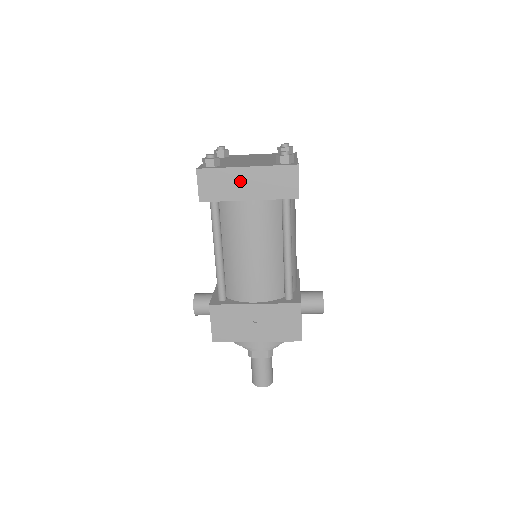
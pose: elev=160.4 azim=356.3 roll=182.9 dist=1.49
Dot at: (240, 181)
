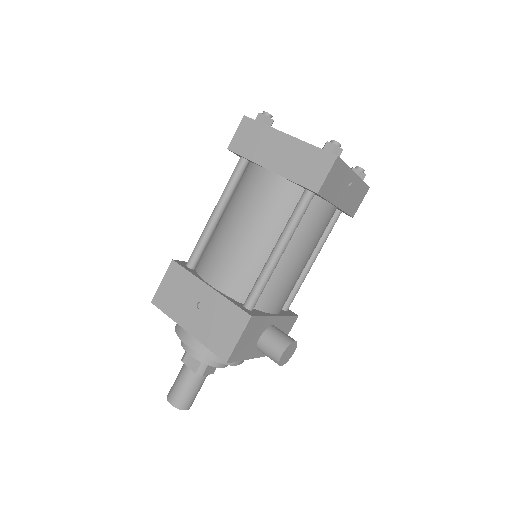
Dot at: (274, 146)
